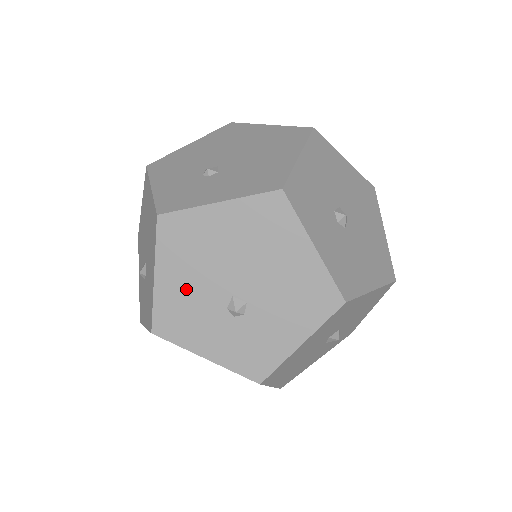
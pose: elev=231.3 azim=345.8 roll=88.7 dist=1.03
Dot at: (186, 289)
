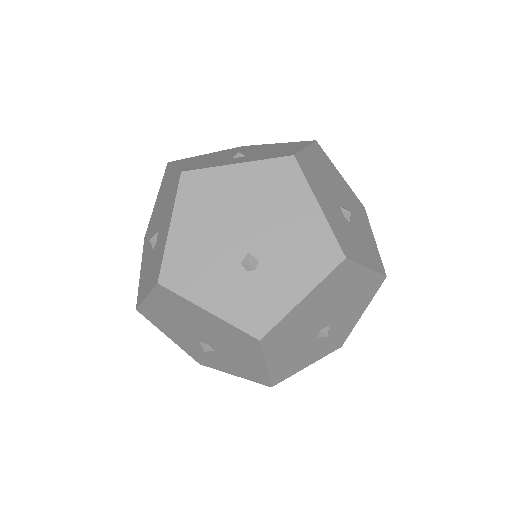
Dot at: (290, 353)
